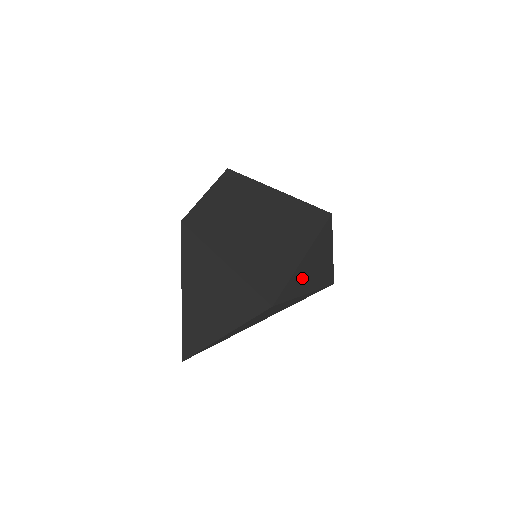
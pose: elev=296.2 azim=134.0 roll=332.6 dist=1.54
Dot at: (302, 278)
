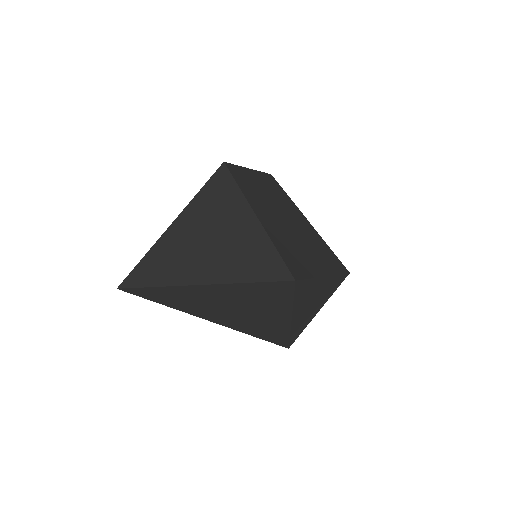
Dot at: (308, 296)
